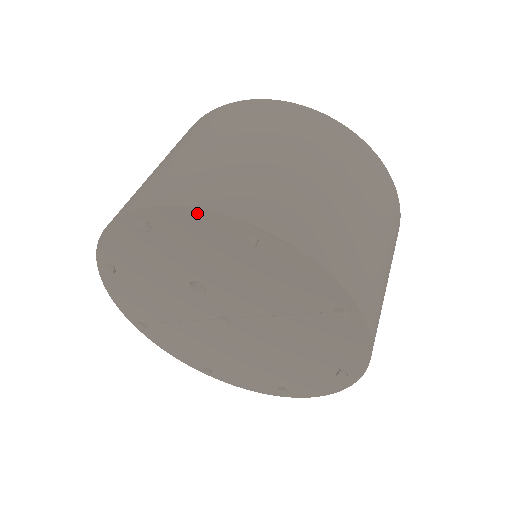
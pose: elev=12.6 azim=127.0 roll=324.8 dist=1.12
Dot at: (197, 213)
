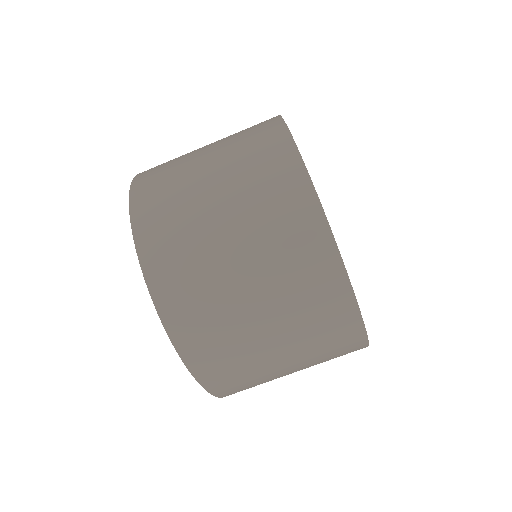
Dot at: occluded
